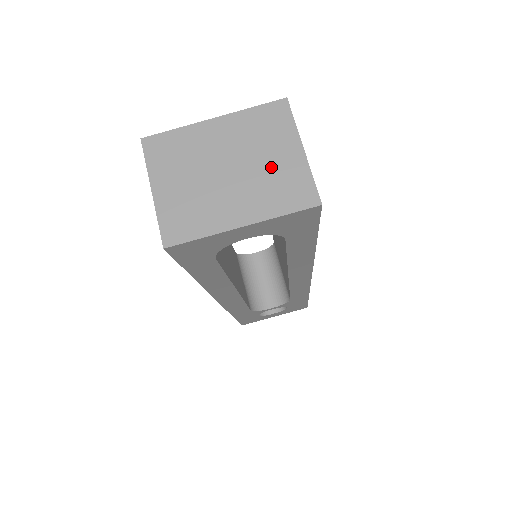
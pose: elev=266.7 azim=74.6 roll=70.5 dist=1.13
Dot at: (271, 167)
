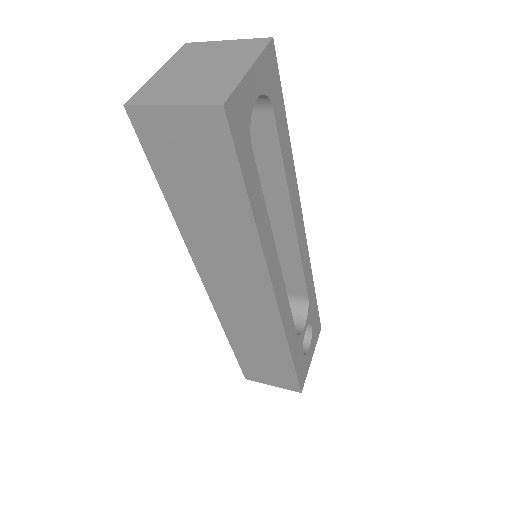
Dot at: (223, 53)
